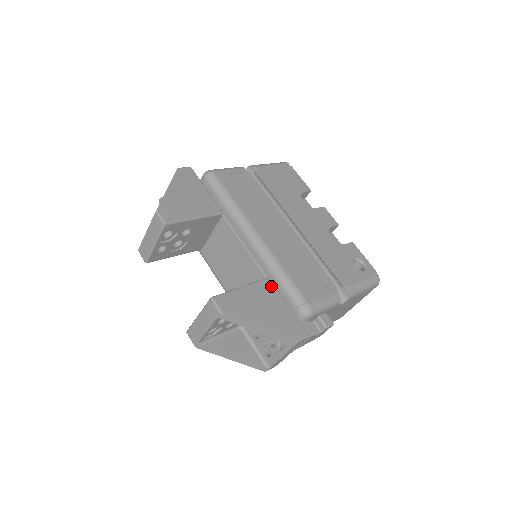
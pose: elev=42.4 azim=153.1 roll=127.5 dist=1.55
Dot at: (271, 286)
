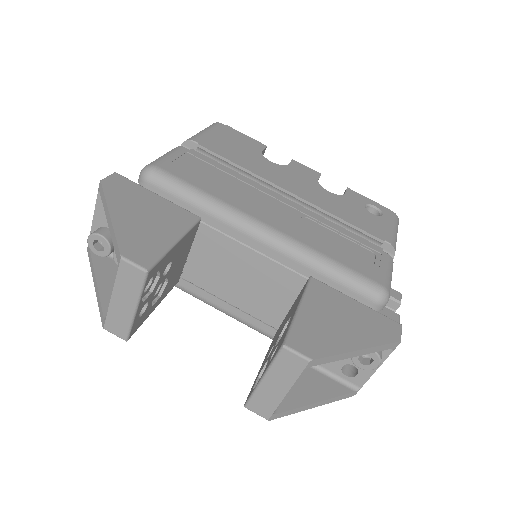
Dot at: (322, 286)
